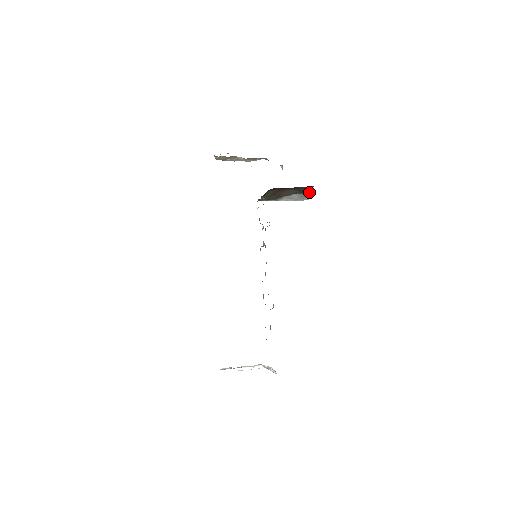
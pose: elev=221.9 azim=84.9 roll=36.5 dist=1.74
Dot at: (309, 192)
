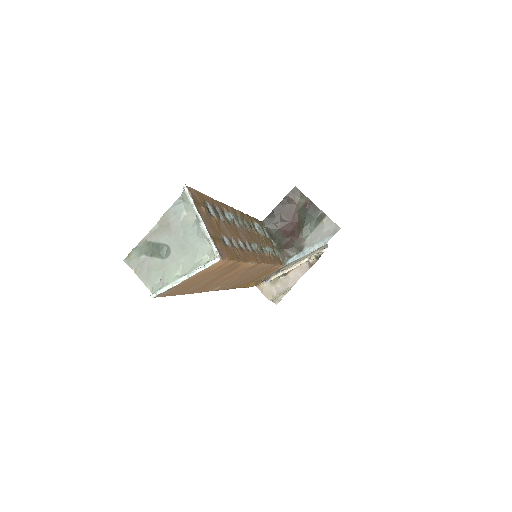
Dot at: (320, 214)
